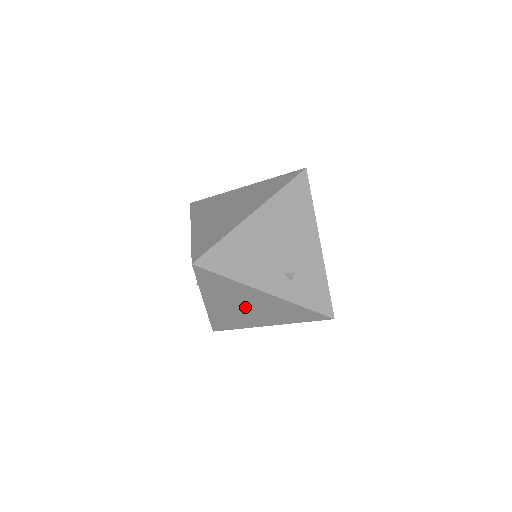
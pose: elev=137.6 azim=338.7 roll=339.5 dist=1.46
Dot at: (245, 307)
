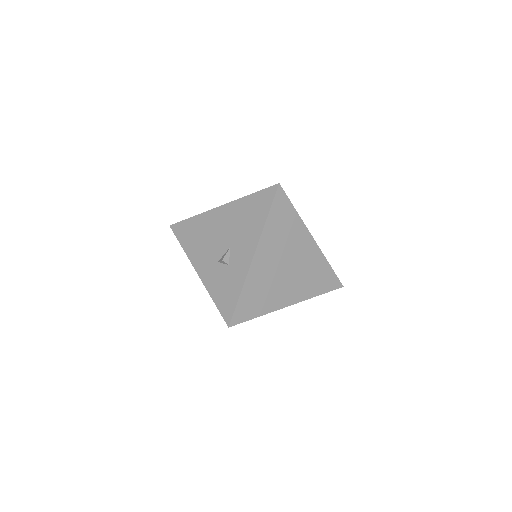
Dot at: (286, 265)
